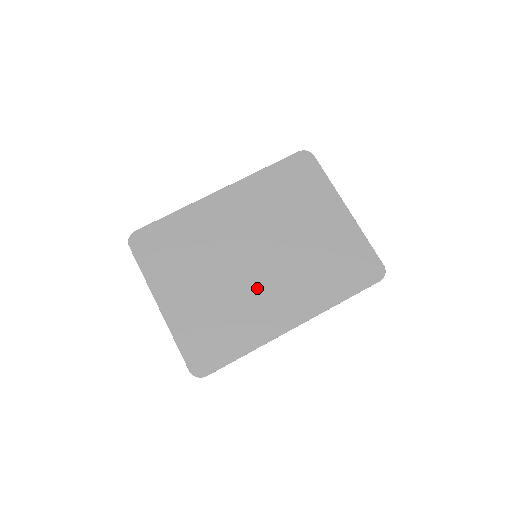
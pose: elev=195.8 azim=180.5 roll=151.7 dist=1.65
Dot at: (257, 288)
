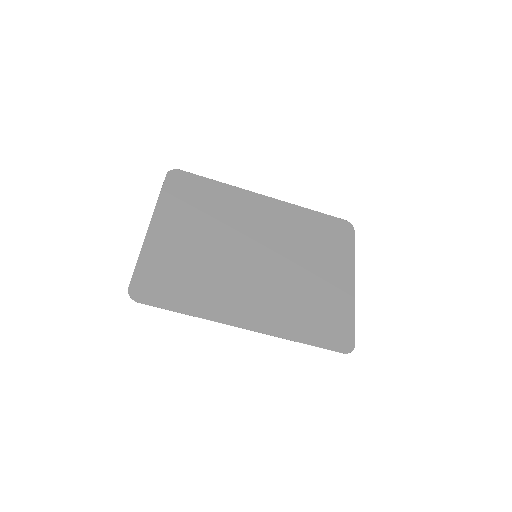
Dot at: (238, 276)
